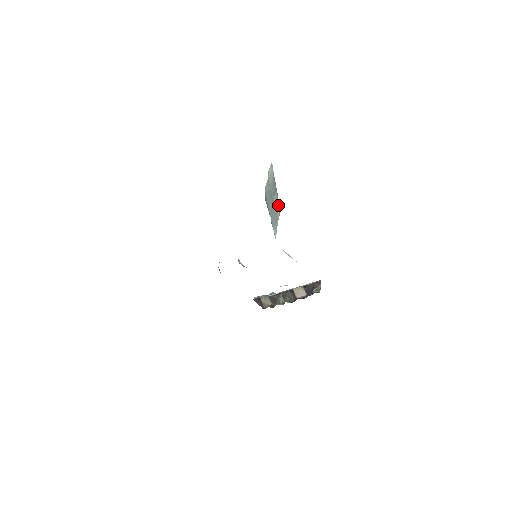
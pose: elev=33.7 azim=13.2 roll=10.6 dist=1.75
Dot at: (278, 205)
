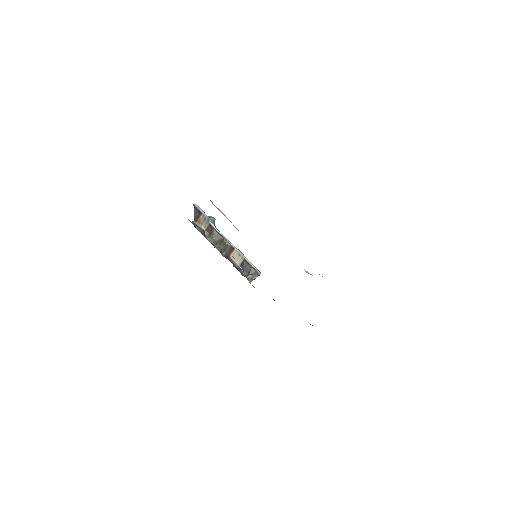
Dot at: occluded
